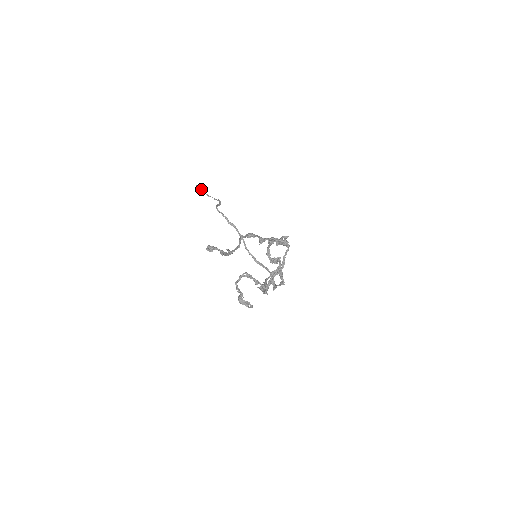
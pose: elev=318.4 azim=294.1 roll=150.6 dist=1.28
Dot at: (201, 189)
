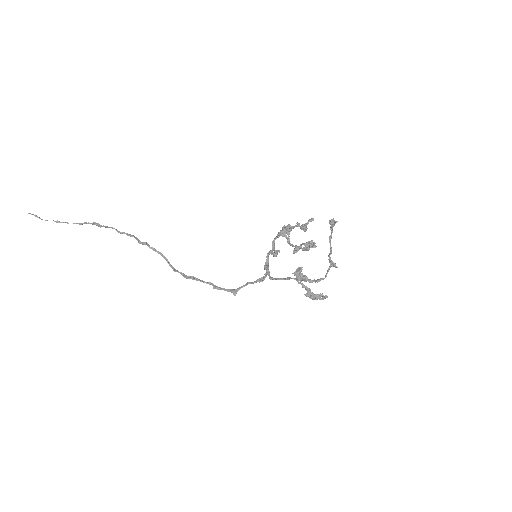
Dot at: (38, 217)
